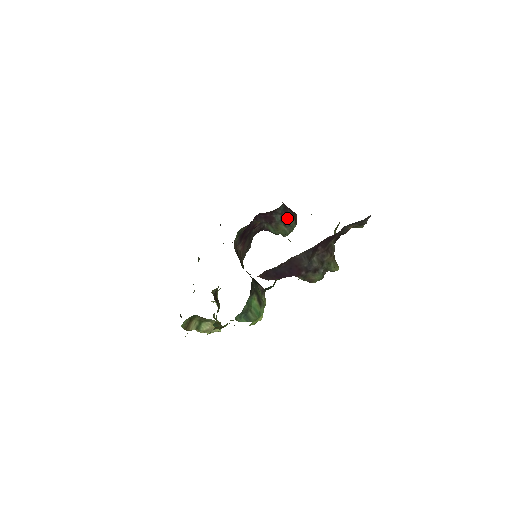
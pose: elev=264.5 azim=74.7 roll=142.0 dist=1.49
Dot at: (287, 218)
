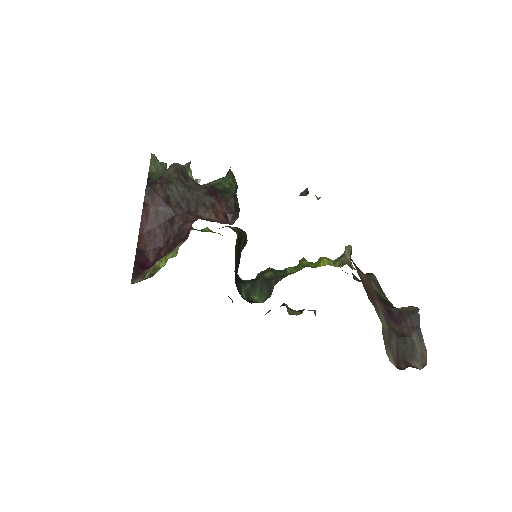
Dot at: occluded
